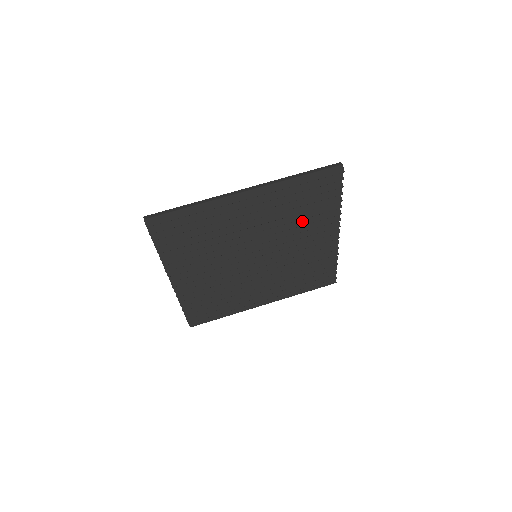
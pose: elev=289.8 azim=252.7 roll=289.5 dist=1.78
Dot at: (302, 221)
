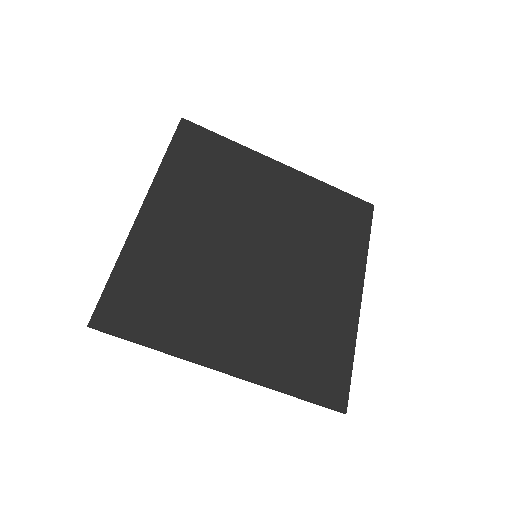
Dot at: occluded
